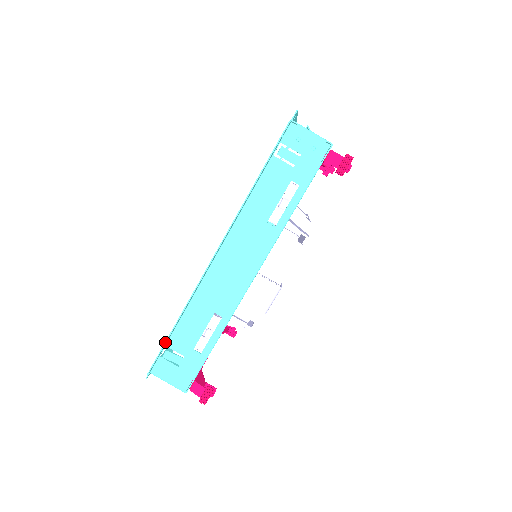
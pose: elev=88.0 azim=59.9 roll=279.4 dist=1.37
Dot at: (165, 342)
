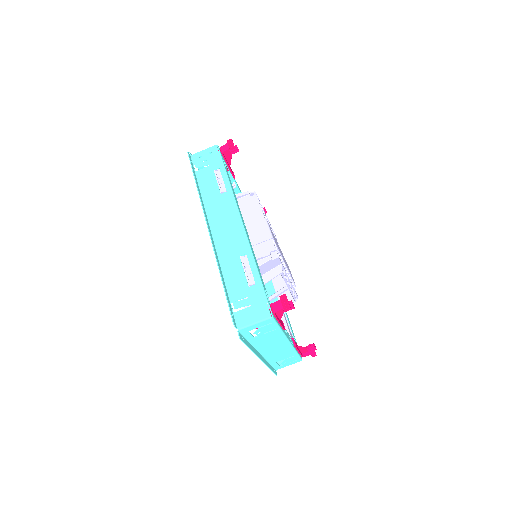
Dot at: (225, 294)
